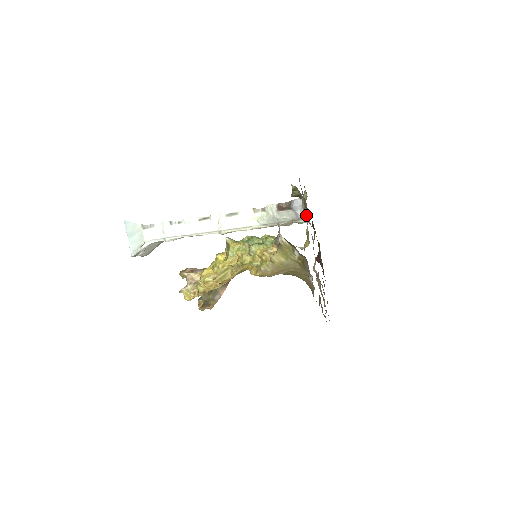
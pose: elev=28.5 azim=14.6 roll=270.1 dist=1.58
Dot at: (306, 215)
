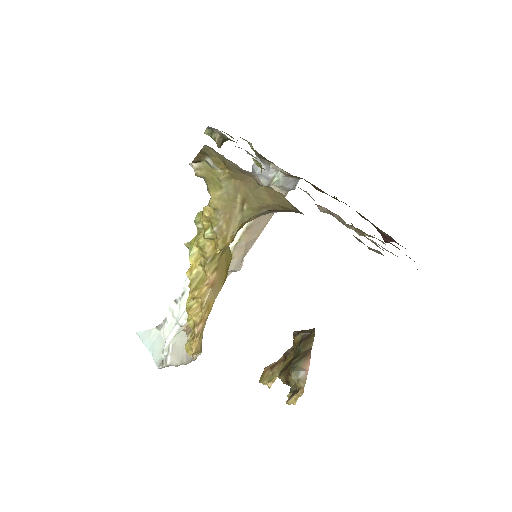
Dot at: (272, 166)
